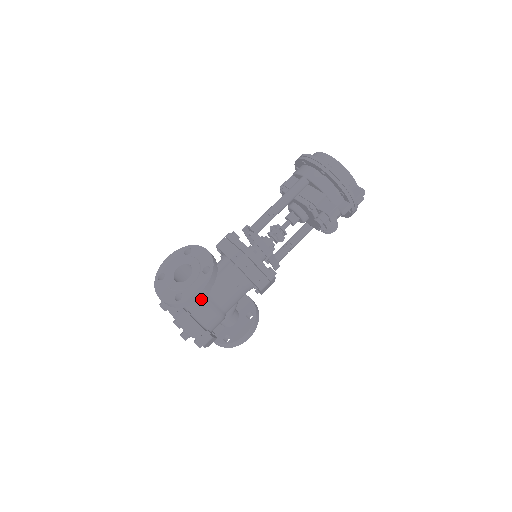
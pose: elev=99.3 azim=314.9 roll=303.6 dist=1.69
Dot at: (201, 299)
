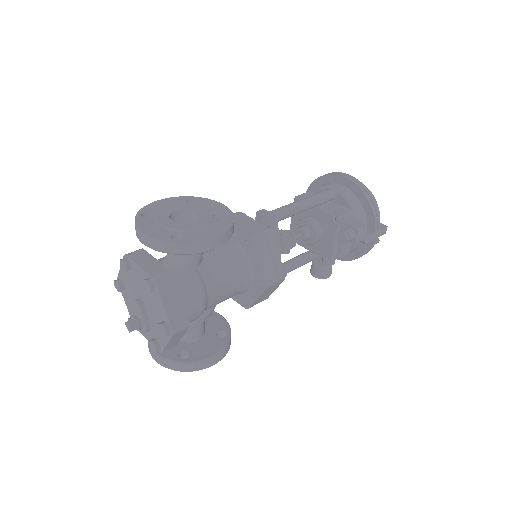
Dot at: (189, 268)
